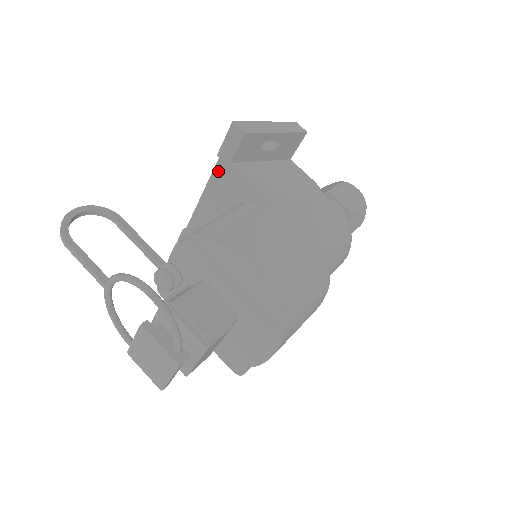
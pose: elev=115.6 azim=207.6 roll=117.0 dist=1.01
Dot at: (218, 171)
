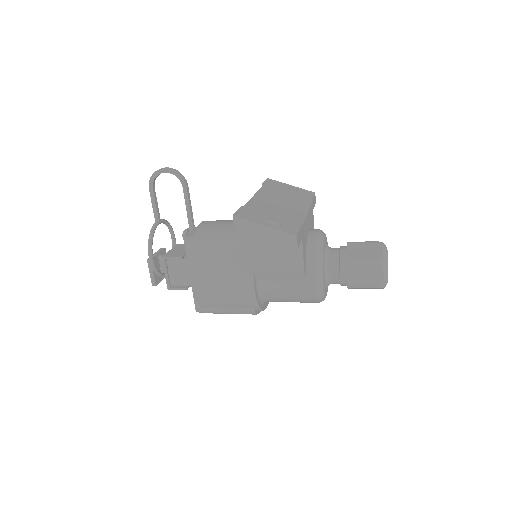
Dot at: occluded
